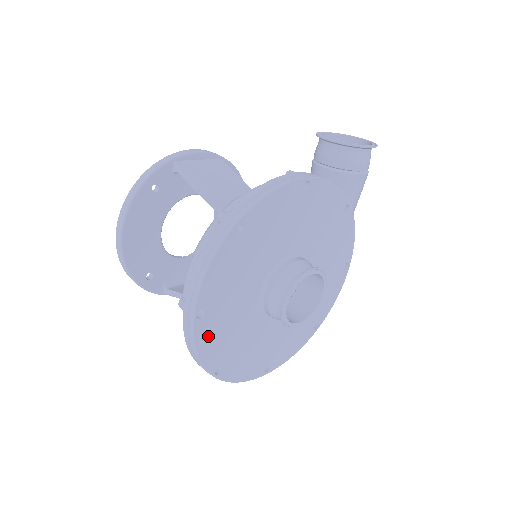
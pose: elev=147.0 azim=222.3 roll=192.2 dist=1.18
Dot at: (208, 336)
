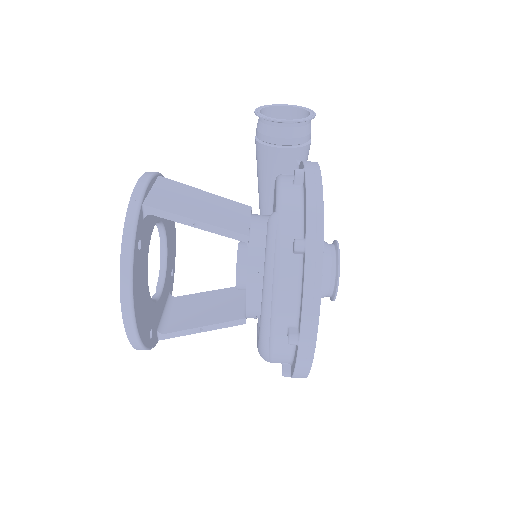
Dot at: occluded
